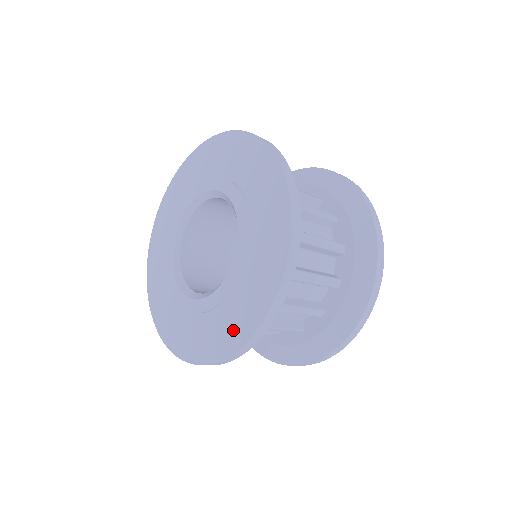
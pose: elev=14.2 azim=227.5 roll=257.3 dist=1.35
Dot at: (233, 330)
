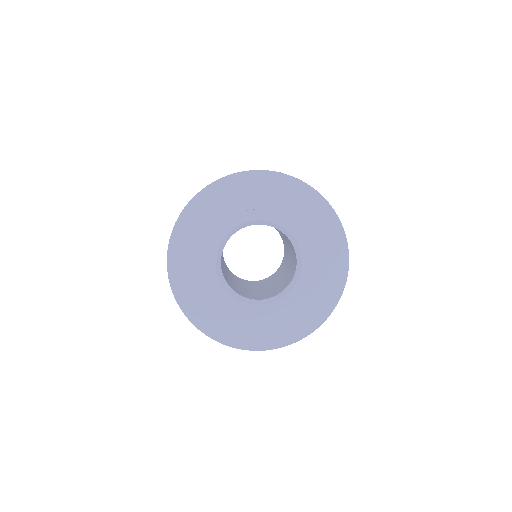
Dot at: (280, 334)
